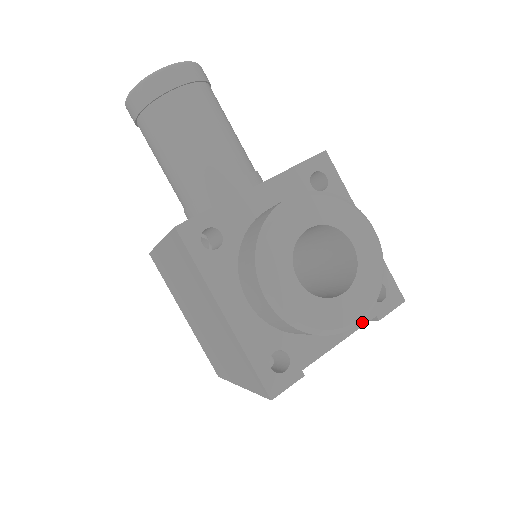
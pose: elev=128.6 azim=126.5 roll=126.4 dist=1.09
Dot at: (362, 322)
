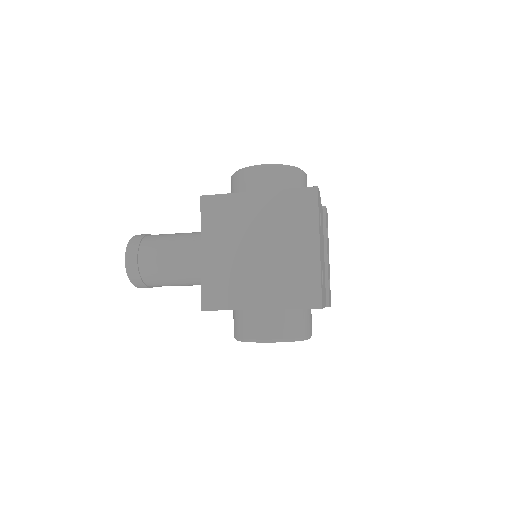
Dot at: occluded
